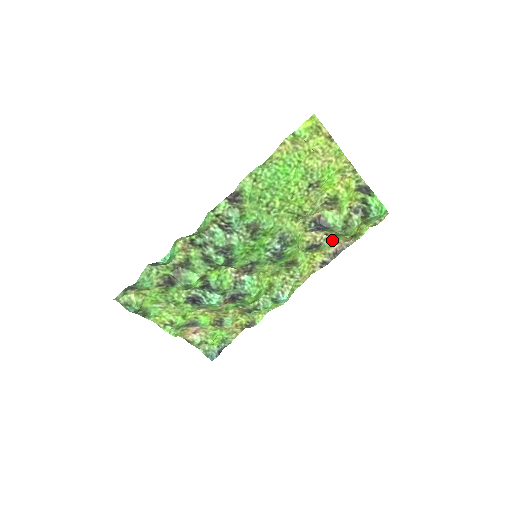
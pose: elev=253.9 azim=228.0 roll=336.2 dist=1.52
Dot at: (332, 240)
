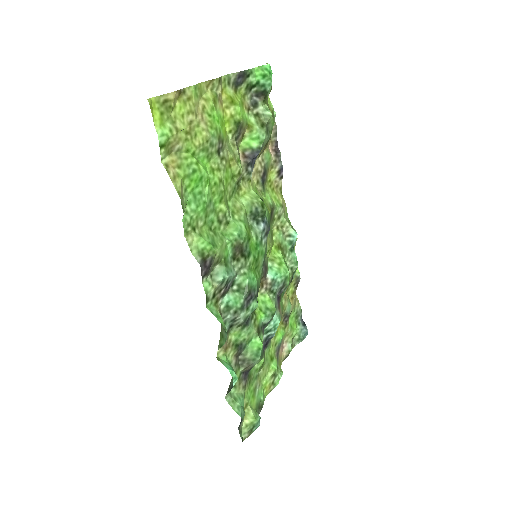
Dot at: (266, 151)
